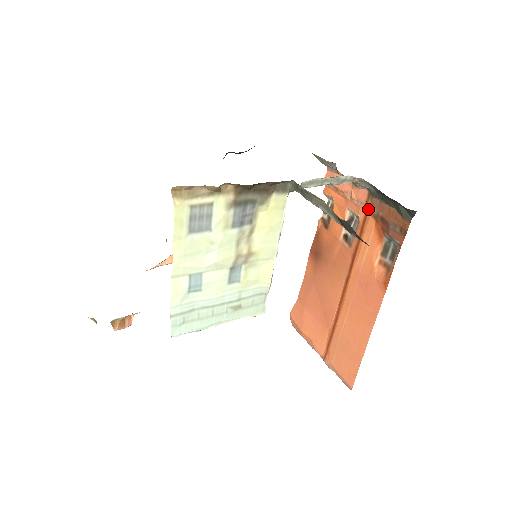
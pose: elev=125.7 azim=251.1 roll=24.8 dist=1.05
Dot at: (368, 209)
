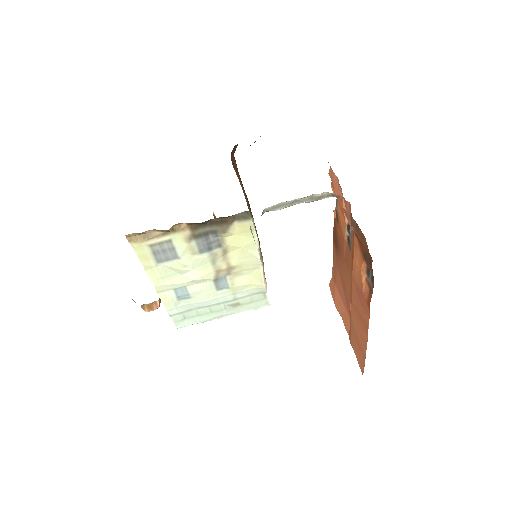
Dot at: (352, 225)
